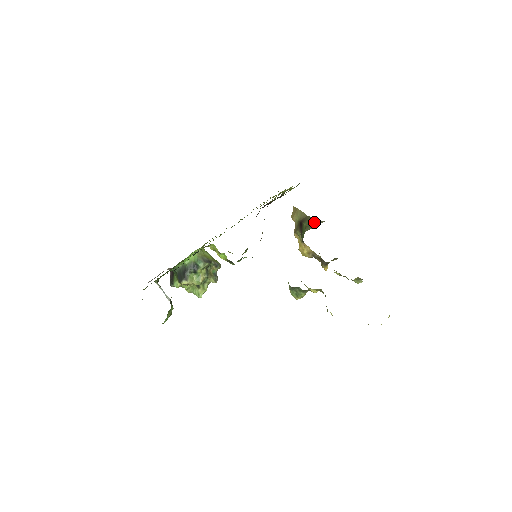
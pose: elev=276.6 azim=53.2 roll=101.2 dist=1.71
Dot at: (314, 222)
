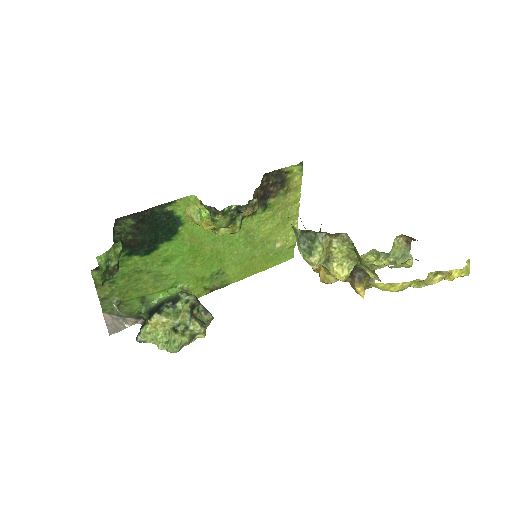
Dot at: occluded
